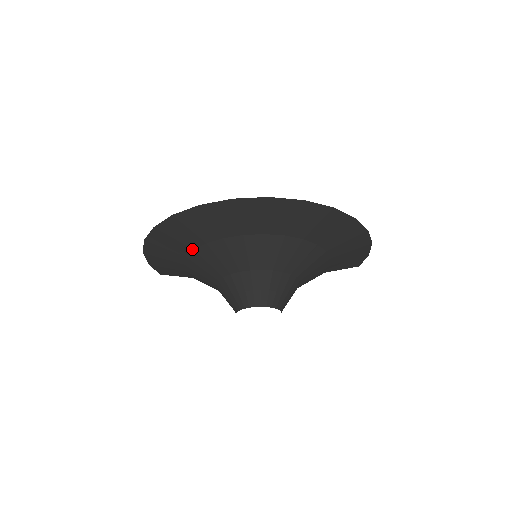
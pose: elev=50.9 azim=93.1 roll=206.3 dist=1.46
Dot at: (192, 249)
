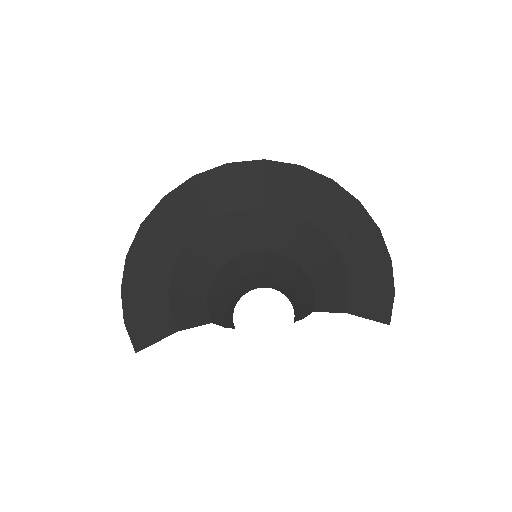
Dot at: (181, 248)
